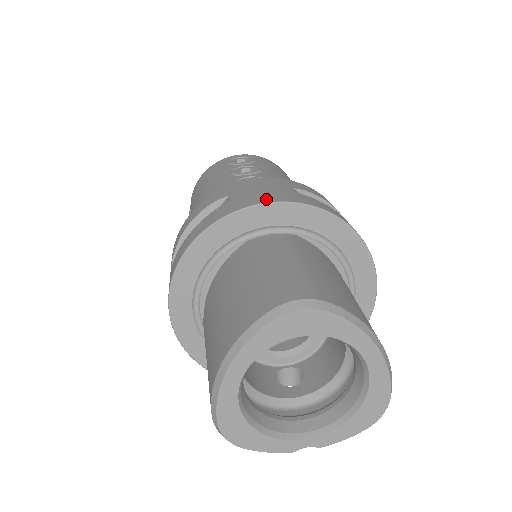
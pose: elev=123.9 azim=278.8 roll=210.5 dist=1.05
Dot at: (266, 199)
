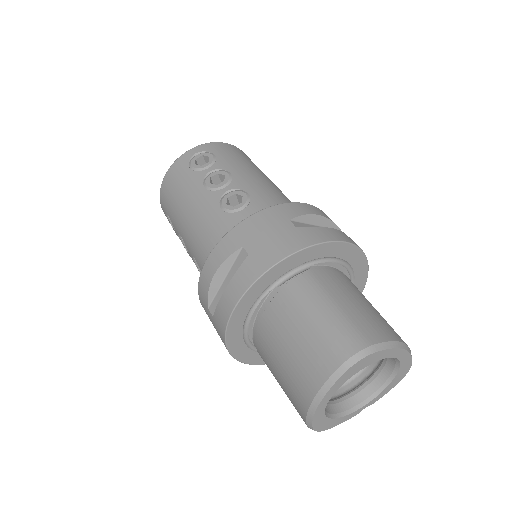
Dot at: (282, 252)
